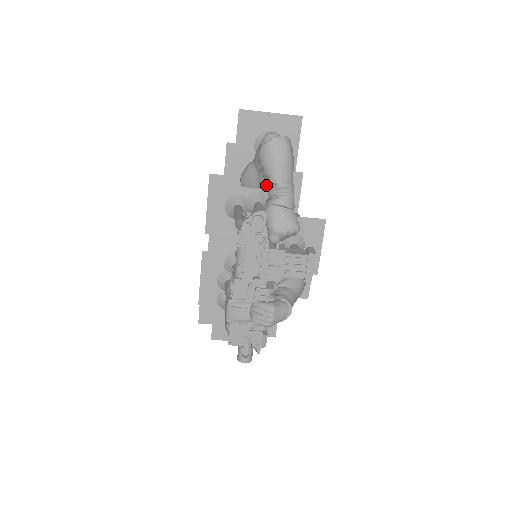
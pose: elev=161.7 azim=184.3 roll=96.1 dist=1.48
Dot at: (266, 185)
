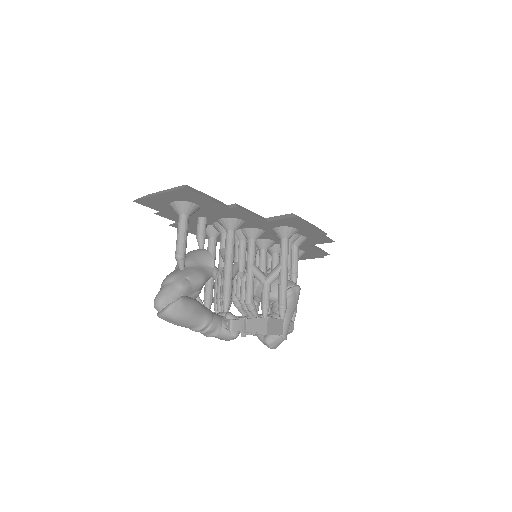
Dot at: occluded
